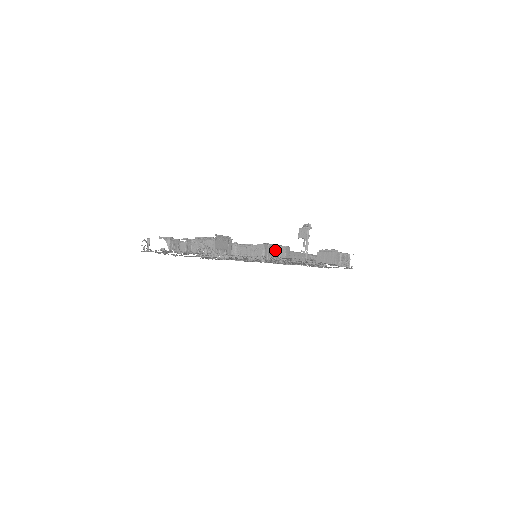
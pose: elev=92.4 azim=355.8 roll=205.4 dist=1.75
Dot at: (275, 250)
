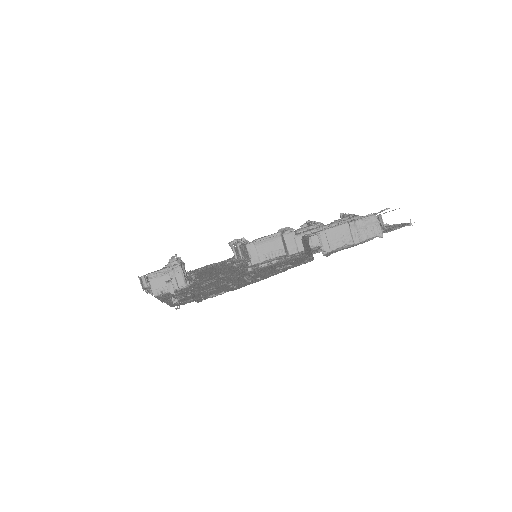
Dot at: (271, 243)
